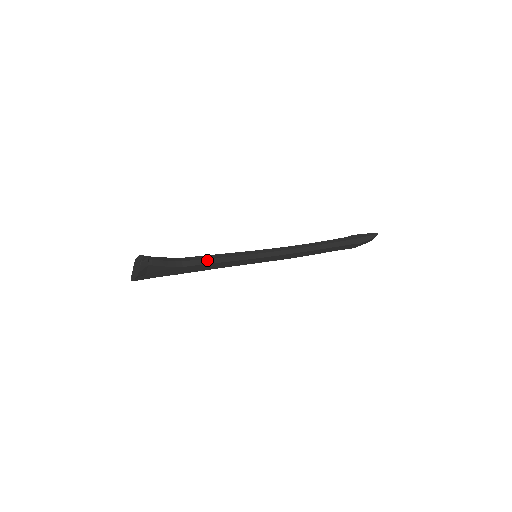
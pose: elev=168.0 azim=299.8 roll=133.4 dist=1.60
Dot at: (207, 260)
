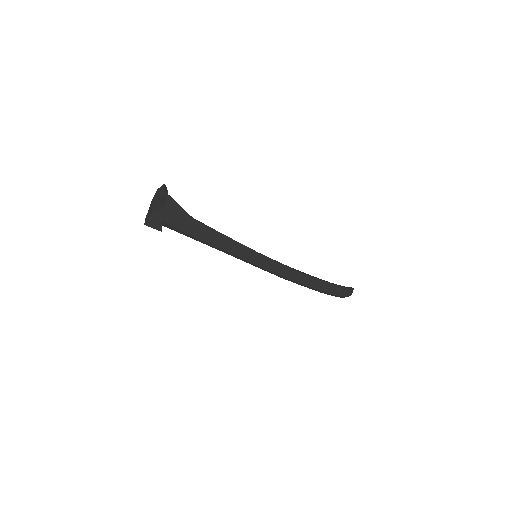
Dot at: (215, 230)
